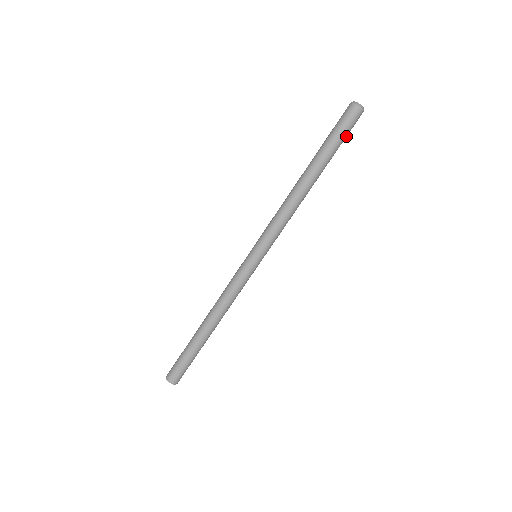
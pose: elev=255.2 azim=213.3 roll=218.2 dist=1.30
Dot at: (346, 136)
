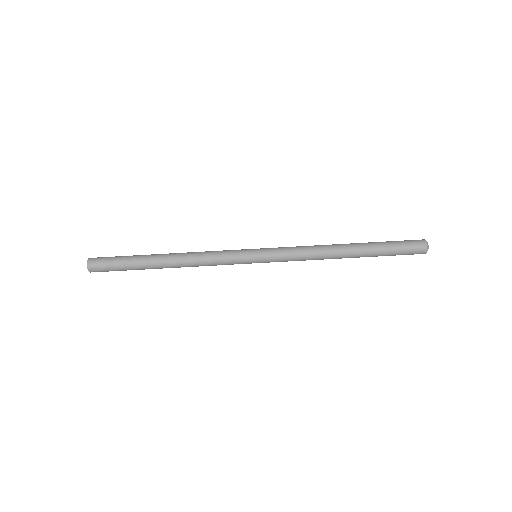
Dot at: (399, 254)
